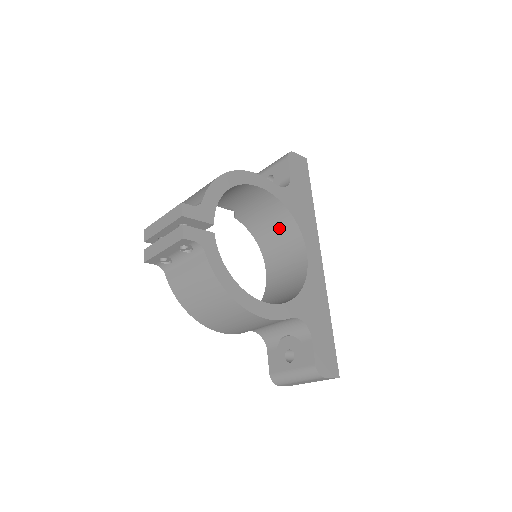
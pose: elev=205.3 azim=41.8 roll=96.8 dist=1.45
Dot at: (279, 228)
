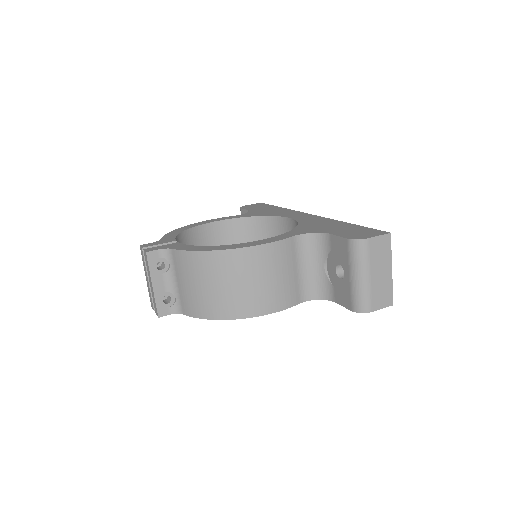
Dot at: (268, 237)
